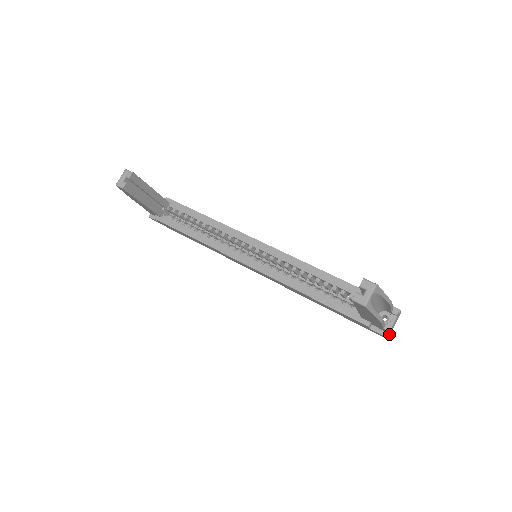
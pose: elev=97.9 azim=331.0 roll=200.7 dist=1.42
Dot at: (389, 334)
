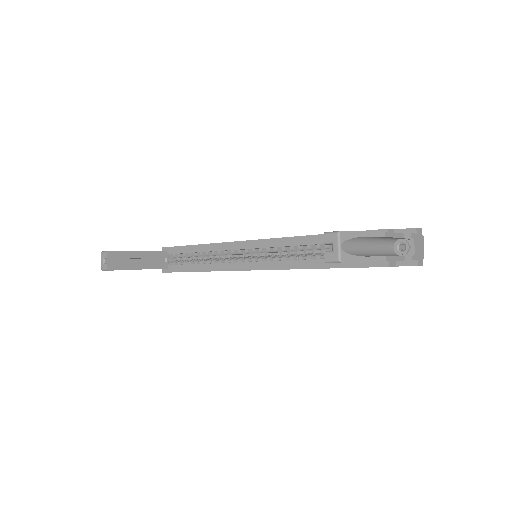
Dot at: (420, 260)
